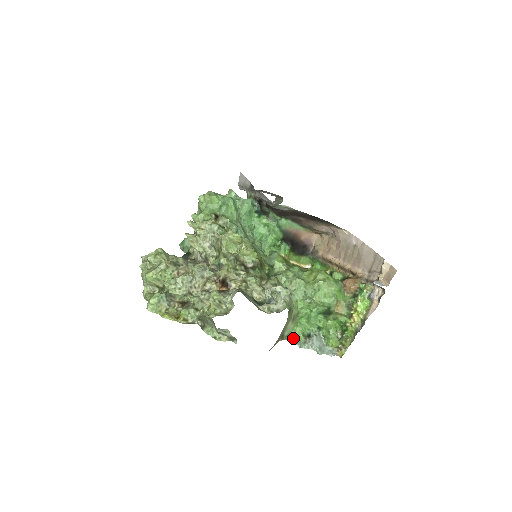
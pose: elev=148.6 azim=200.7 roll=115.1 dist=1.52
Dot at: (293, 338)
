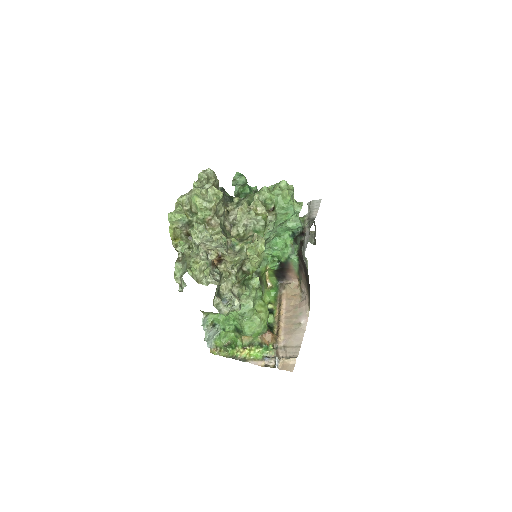
Dot at: (206, 316)
